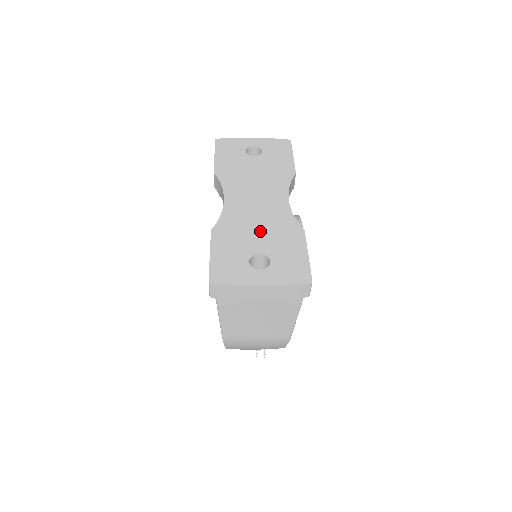
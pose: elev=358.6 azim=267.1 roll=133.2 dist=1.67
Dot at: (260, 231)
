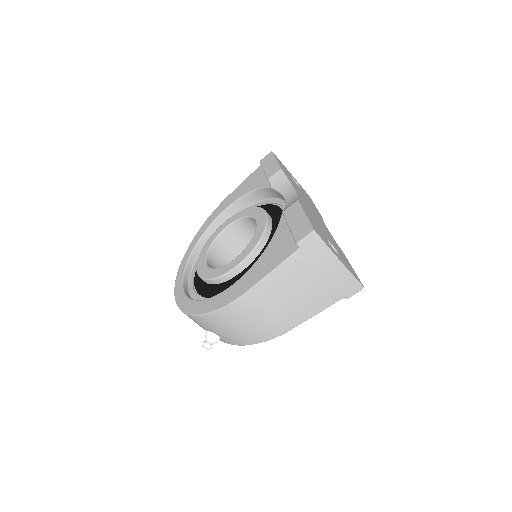
Dot at: (324, 230)
